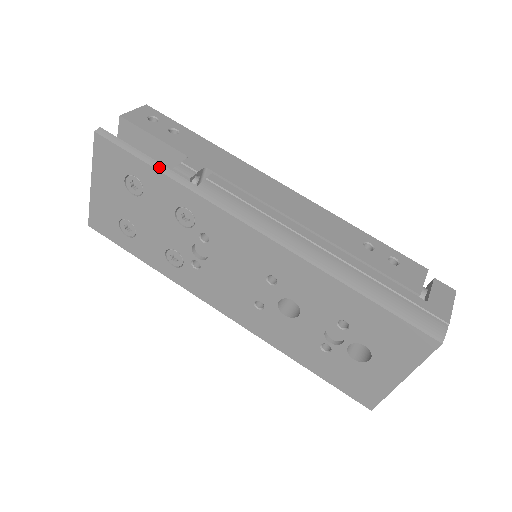
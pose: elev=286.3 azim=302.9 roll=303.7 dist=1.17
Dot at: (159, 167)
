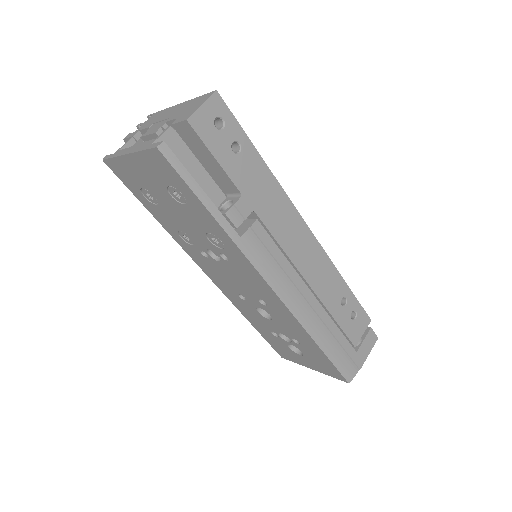
Dot at: (212, 210)
